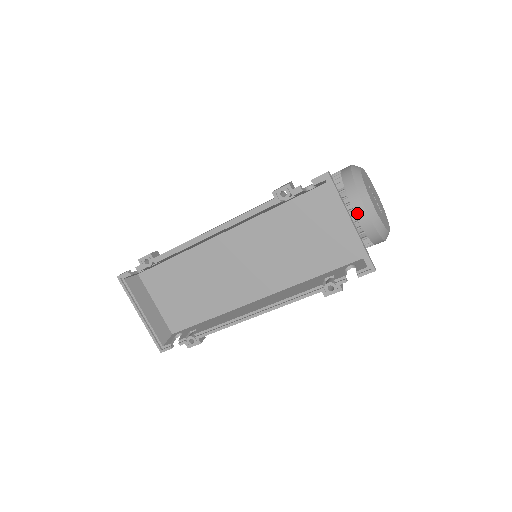
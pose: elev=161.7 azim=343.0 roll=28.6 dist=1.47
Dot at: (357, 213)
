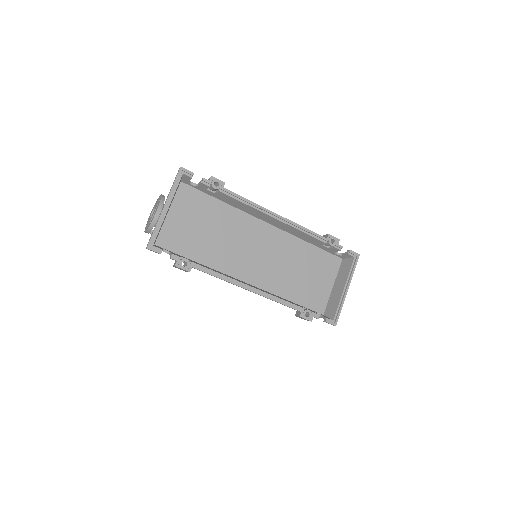
Dot at: occluded
